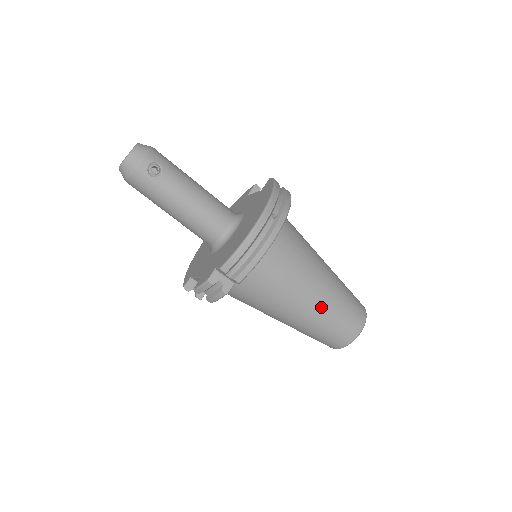
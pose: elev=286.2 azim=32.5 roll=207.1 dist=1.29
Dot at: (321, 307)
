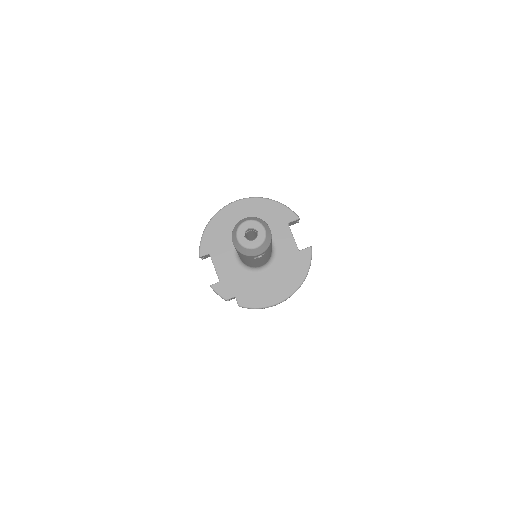
Dot at: occluded
